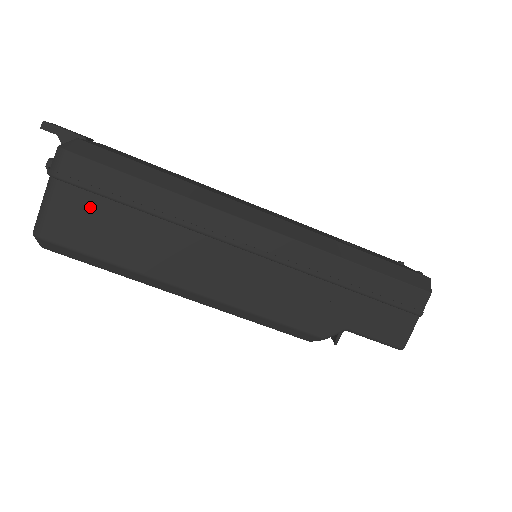
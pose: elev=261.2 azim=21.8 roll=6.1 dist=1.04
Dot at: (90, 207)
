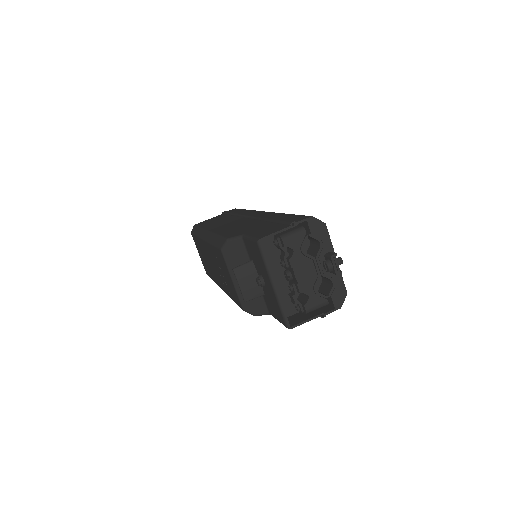
Dot at: (219, 217)
